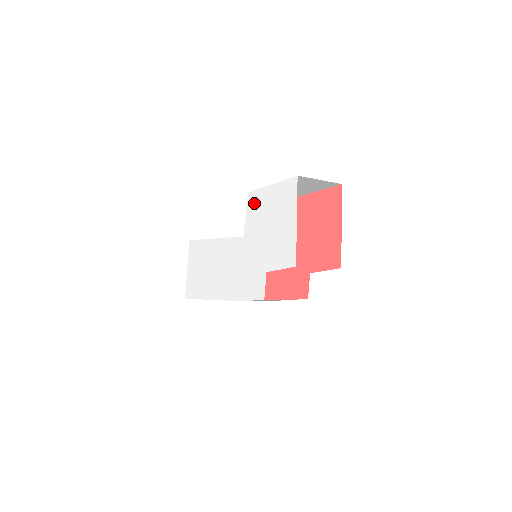
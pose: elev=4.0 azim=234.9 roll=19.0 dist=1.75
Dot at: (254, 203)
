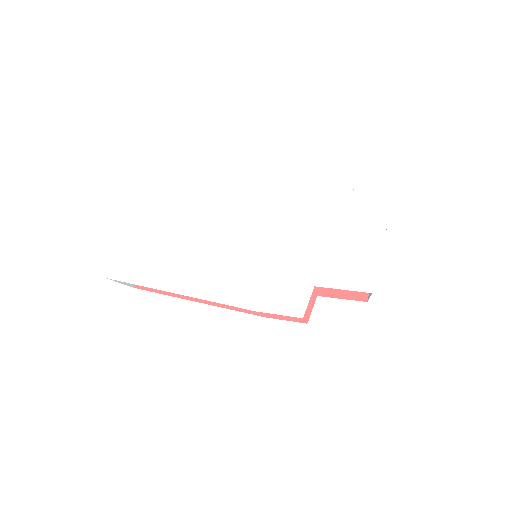
Dot at: (307, 198)
